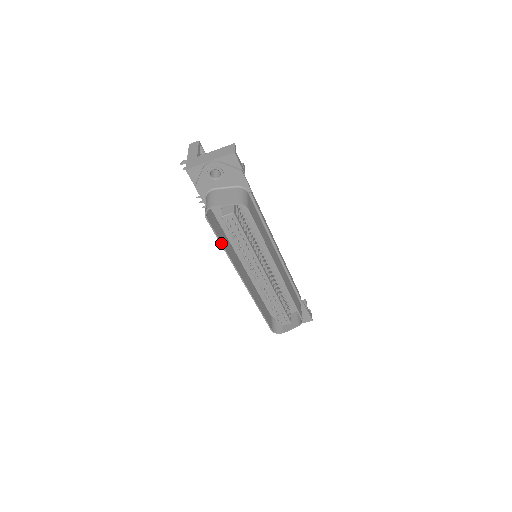
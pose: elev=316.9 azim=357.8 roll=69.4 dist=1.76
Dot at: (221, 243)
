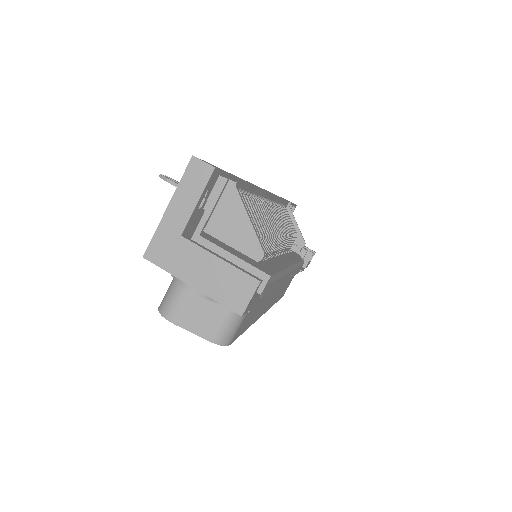
Dot at: occluded
